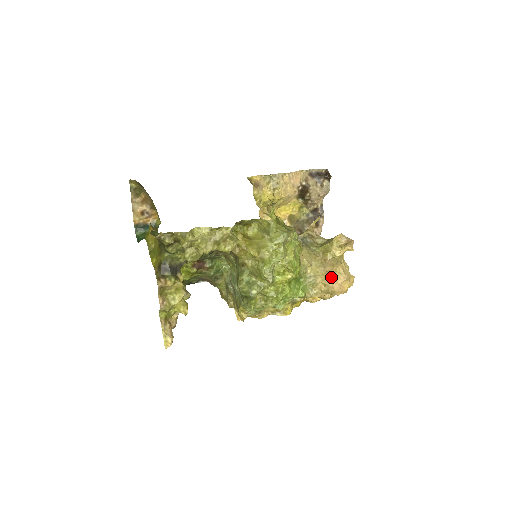
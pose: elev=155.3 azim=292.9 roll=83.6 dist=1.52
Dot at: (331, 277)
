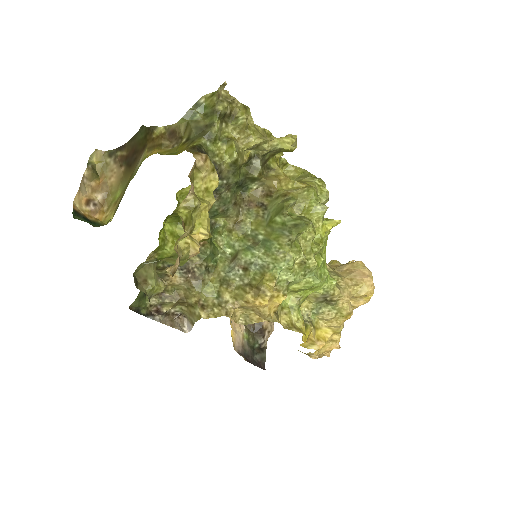
Dot at: (355, 271)
